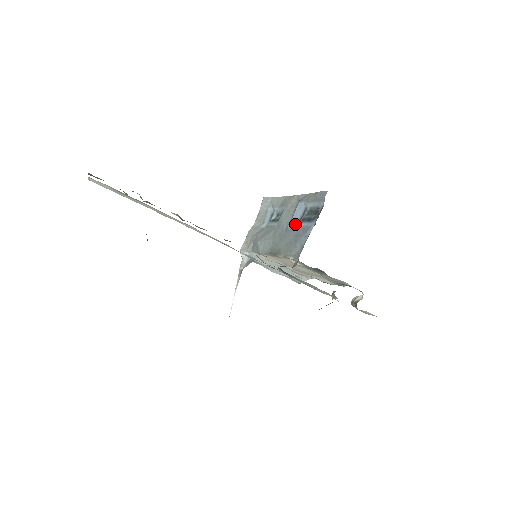
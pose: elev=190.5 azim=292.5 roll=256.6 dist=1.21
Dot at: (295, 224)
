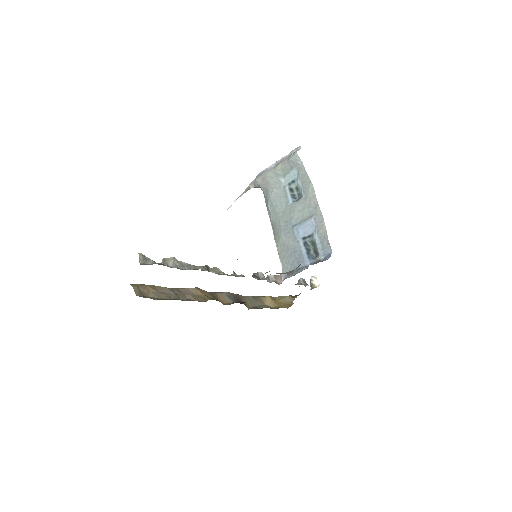
Dot at: (299, 236)
